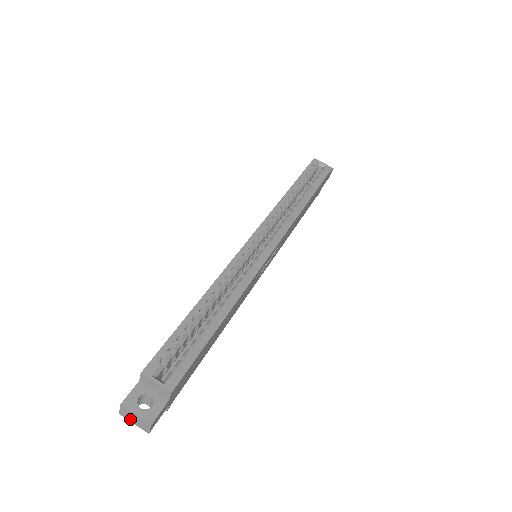
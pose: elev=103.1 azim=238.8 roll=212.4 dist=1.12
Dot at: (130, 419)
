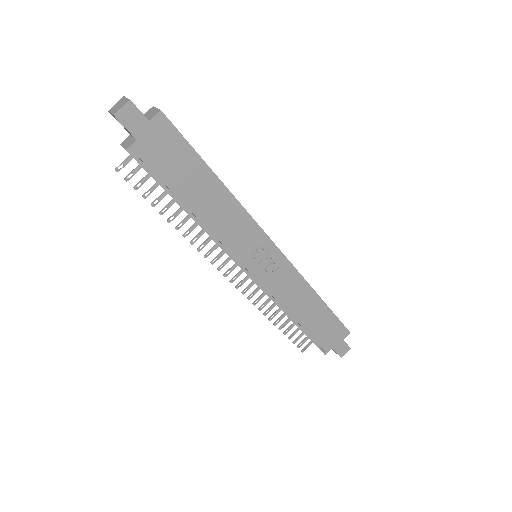
Dot at: (113, 109)
